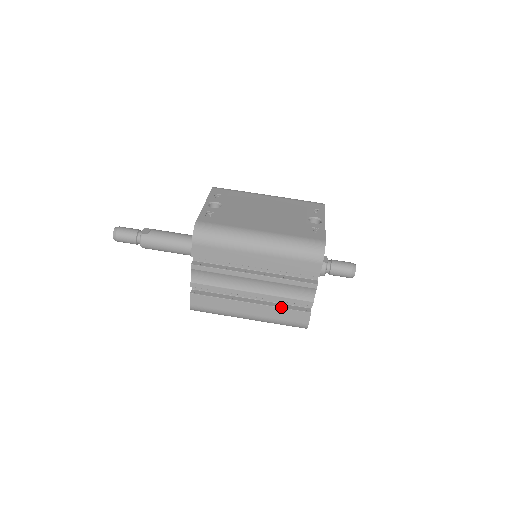
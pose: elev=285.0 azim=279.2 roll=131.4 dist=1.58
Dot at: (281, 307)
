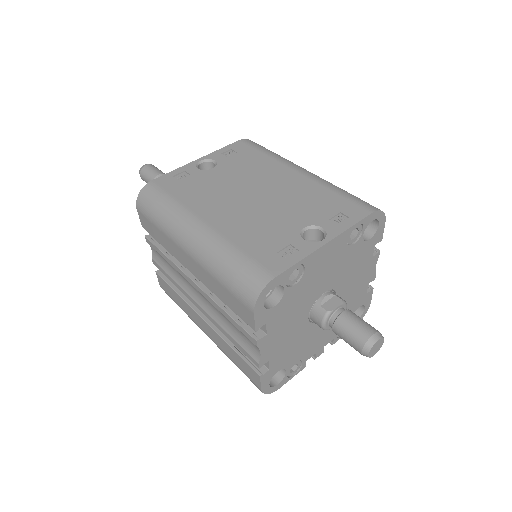
Dot at: (229, 344)
